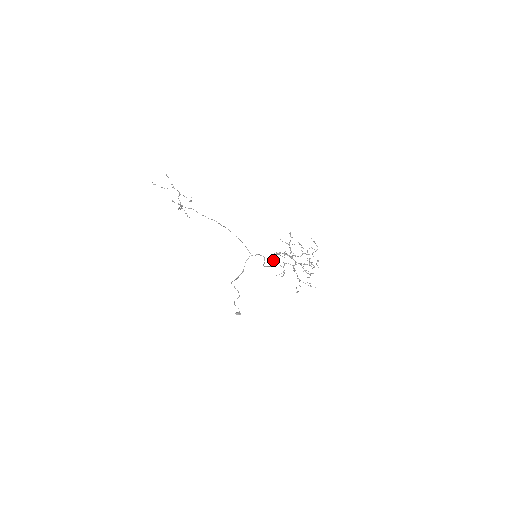
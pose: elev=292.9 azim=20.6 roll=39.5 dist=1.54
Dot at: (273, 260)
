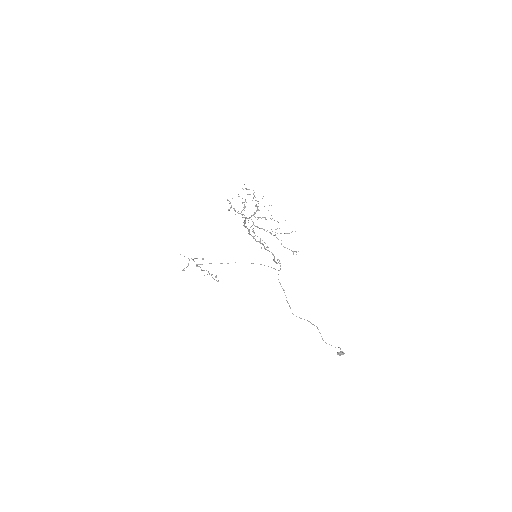
Dot at: (263, 245)
